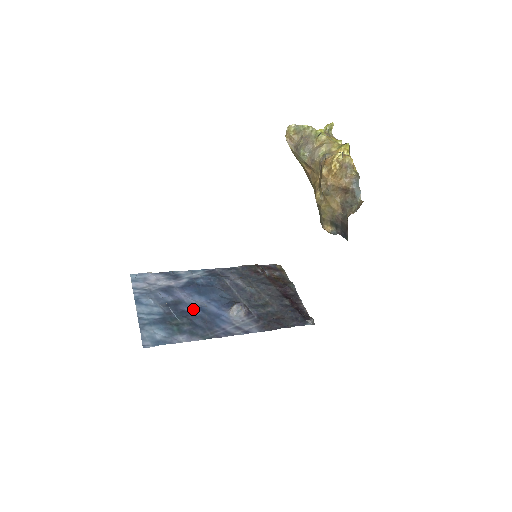
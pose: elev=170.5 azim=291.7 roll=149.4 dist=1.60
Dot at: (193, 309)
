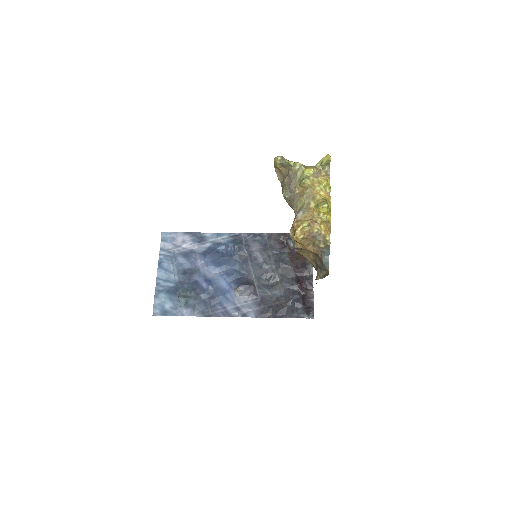
Dot at: (204, 282)
